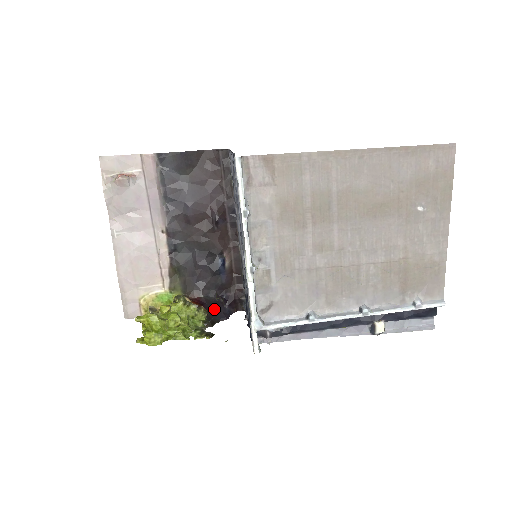
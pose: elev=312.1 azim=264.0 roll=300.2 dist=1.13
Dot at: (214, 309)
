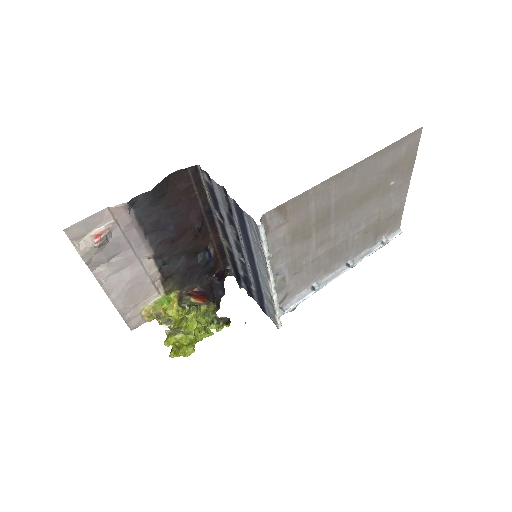
Dot at: (212, 292)
